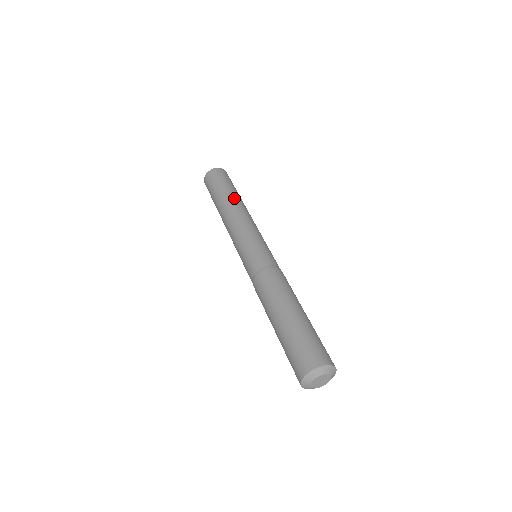
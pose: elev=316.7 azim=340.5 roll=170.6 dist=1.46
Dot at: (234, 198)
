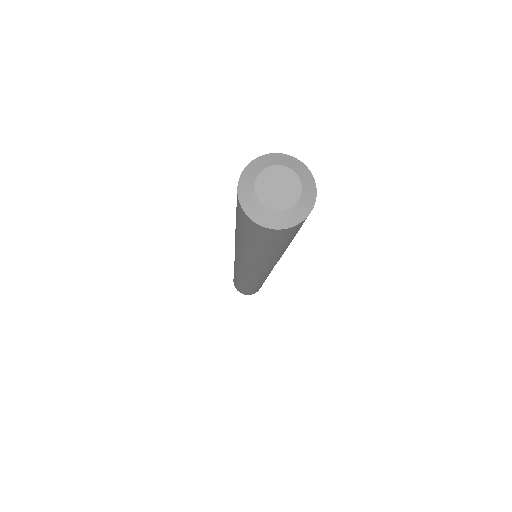
Dot at: occluded
